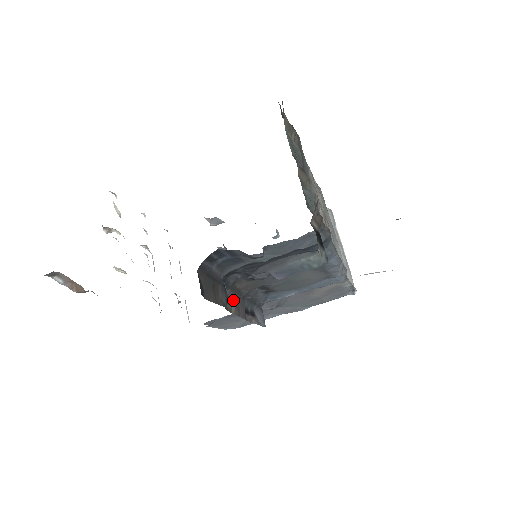
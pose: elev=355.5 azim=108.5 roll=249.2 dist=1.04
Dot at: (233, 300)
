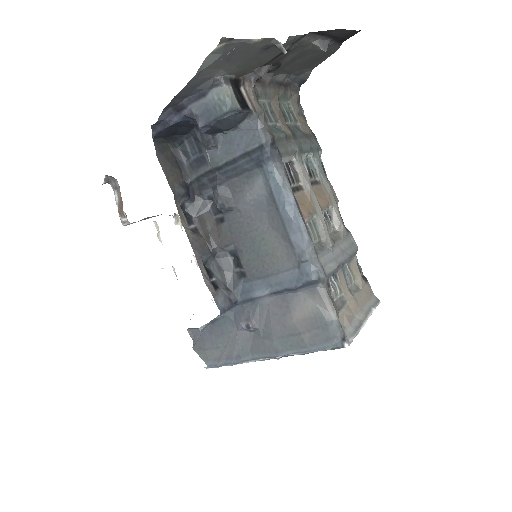
Dot at: (196, 231)
